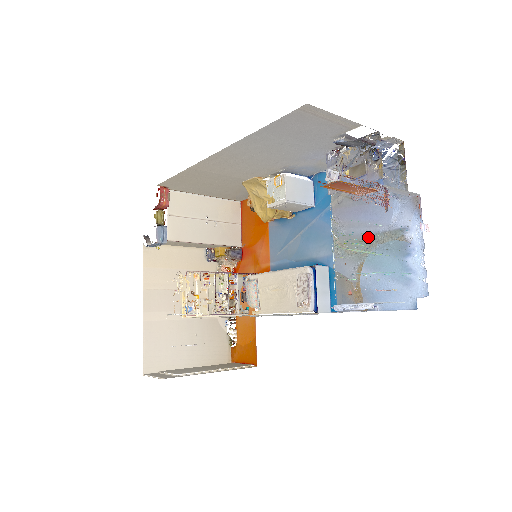
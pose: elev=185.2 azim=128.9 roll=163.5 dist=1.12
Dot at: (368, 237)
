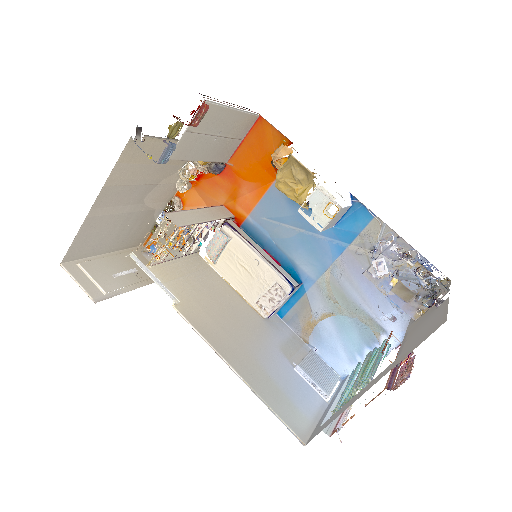
Dot at: (355, 304)
